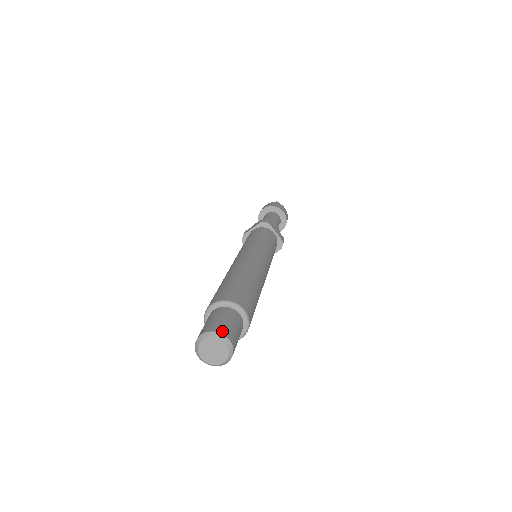
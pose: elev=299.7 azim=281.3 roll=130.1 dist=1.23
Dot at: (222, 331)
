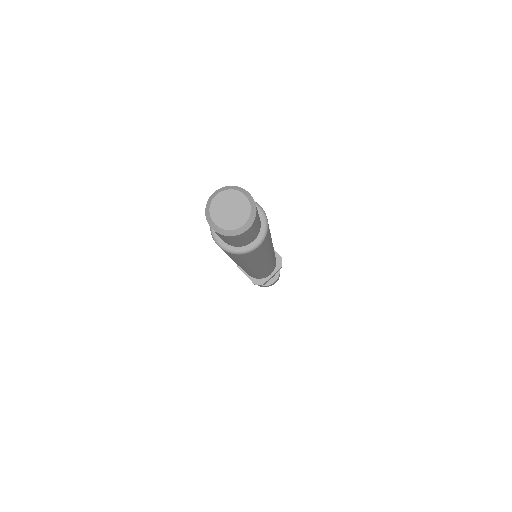
Dot at: (239, 188)
